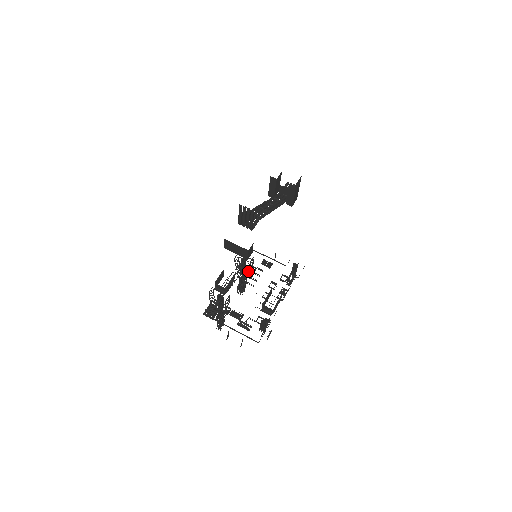
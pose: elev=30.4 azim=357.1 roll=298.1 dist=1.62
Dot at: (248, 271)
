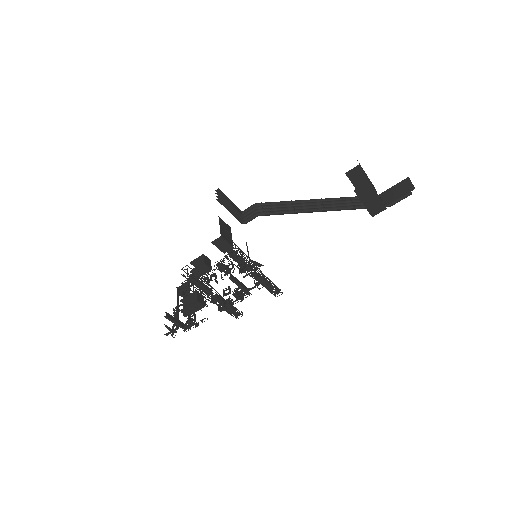
Dot at: (224, 266)
